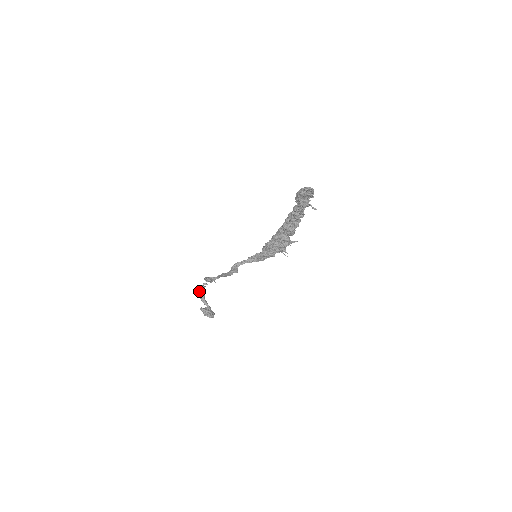
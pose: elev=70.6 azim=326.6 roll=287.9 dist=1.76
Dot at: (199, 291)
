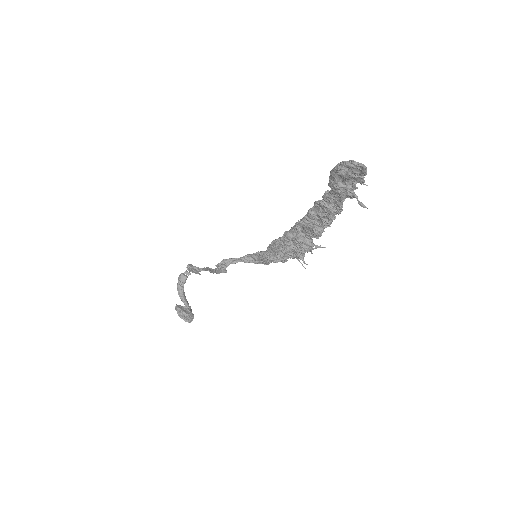
Dot at: occluded
